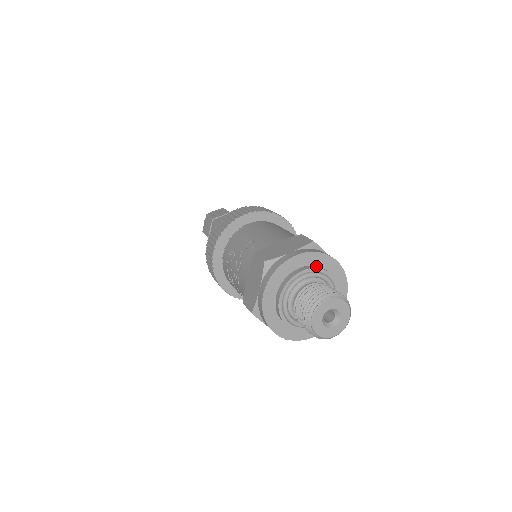
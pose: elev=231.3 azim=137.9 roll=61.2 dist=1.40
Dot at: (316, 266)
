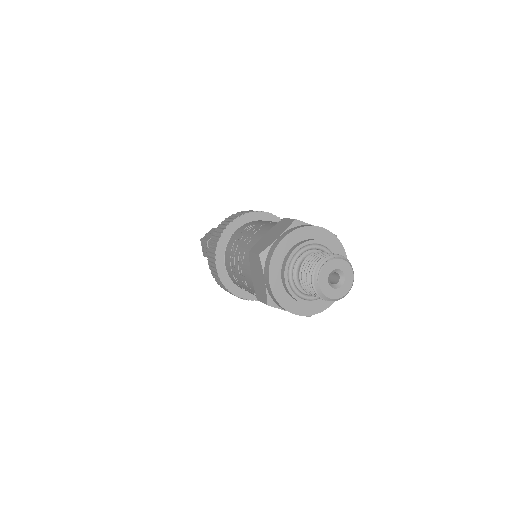
Dot at: (332, 250)
